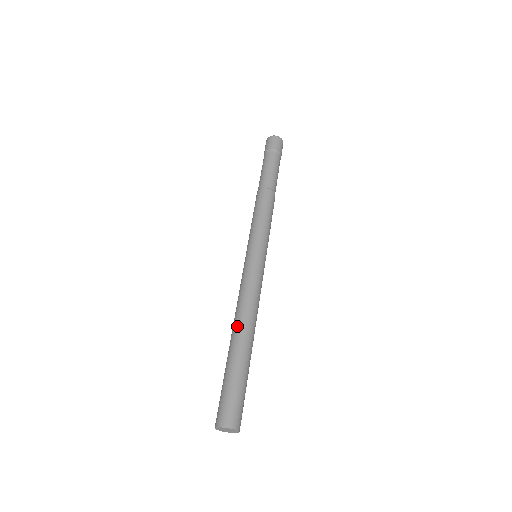
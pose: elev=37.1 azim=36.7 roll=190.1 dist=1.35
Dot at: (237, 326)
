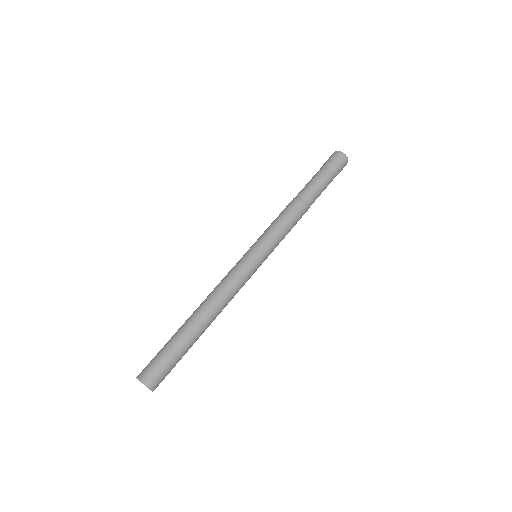
Dot at: (202, 309)
